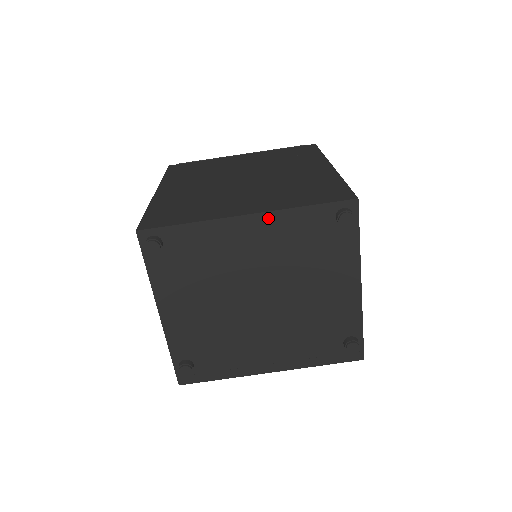
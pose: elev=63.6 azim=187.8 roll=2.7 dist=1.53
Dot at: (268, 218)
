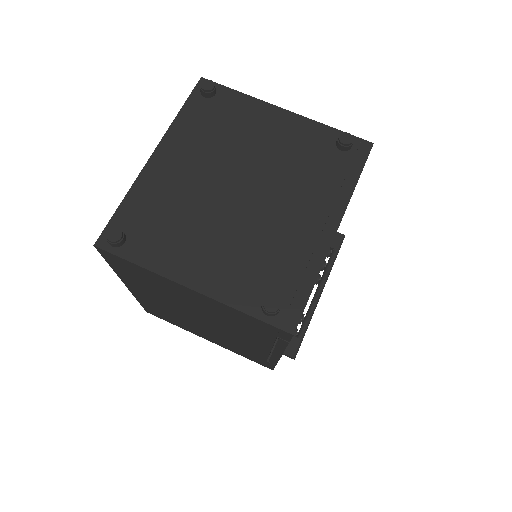
Dot at: (168, 141)
